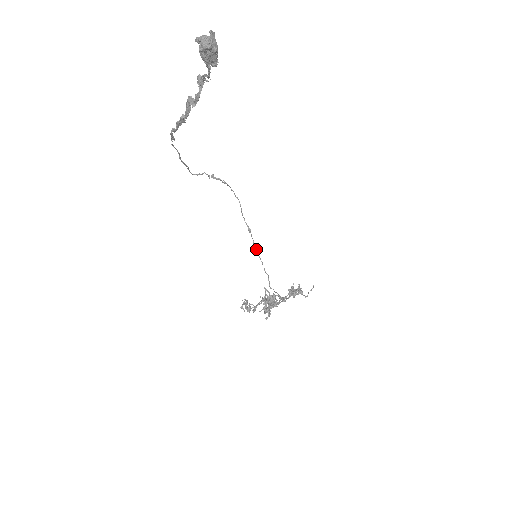
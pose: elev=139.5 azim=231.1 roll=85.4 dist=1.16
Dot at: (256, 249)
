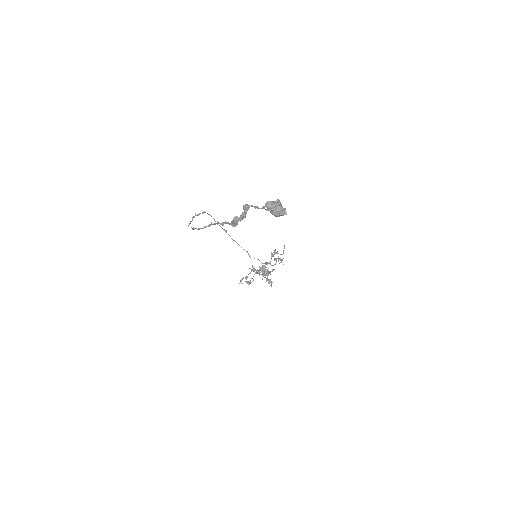
Dot at: (234, 240)
